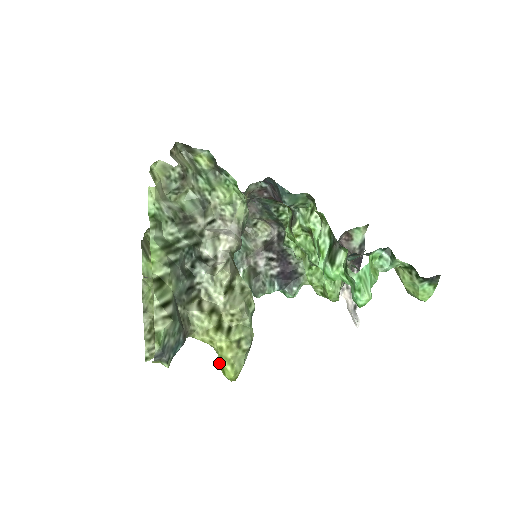
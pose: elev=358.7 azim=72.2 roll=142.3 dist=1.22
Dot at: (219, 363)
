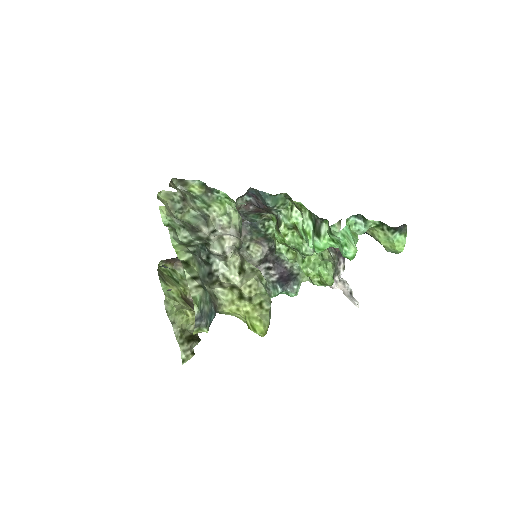
Dot at: (249, 325)
